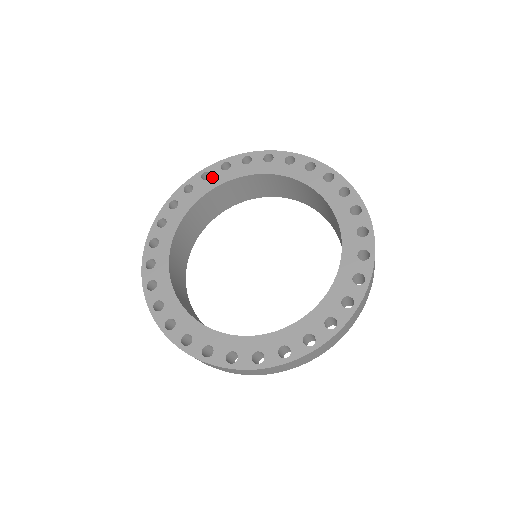
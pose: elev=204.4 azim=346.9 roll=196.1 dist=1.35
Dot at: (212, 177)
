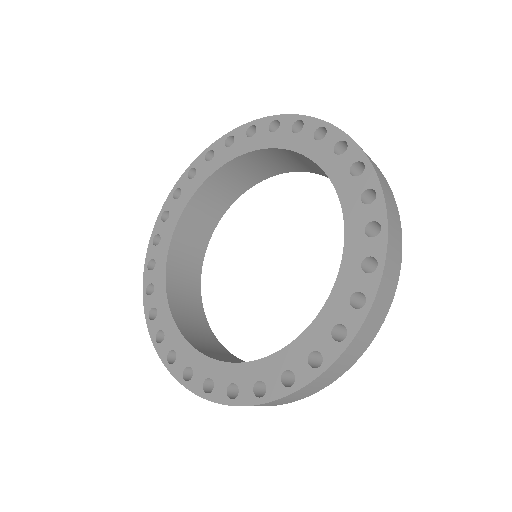
Dot at: (171, 213)
